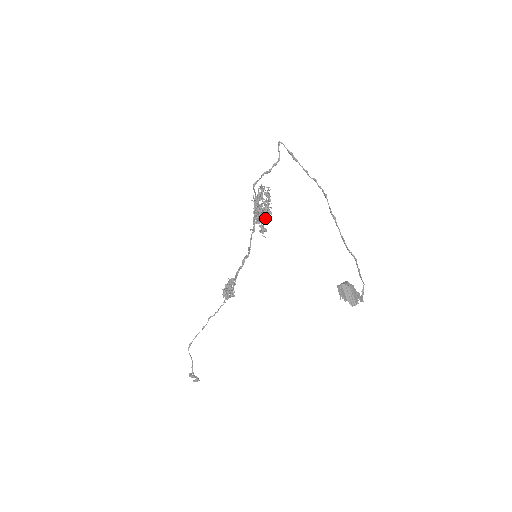
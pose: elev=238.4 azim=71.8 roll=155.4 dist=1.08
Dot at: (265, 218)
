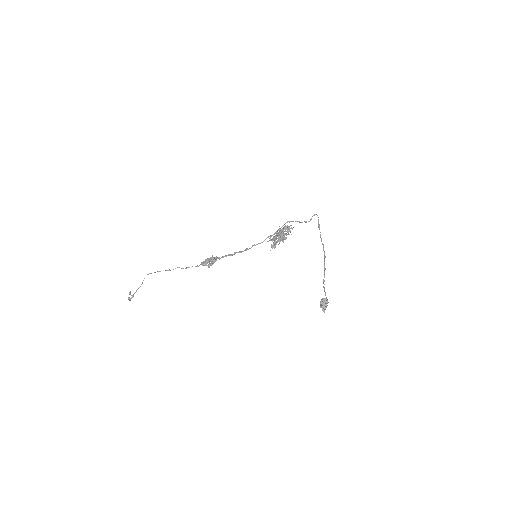
Dot at: occluded
